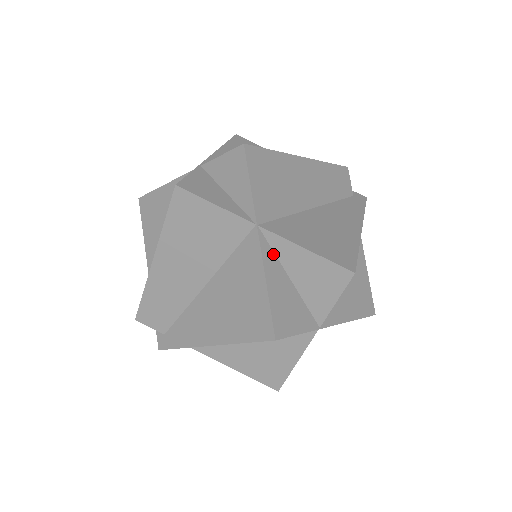
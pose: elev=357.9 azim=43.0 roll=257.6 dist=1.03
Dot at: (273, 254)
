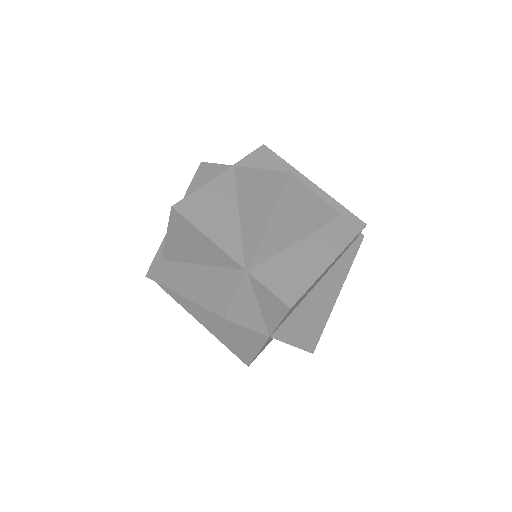
Dot at: occluded
